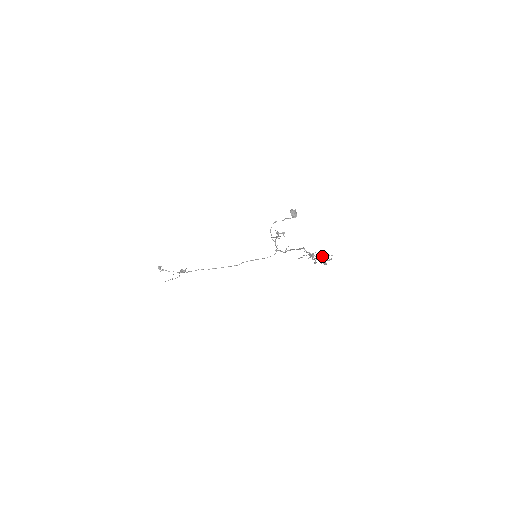
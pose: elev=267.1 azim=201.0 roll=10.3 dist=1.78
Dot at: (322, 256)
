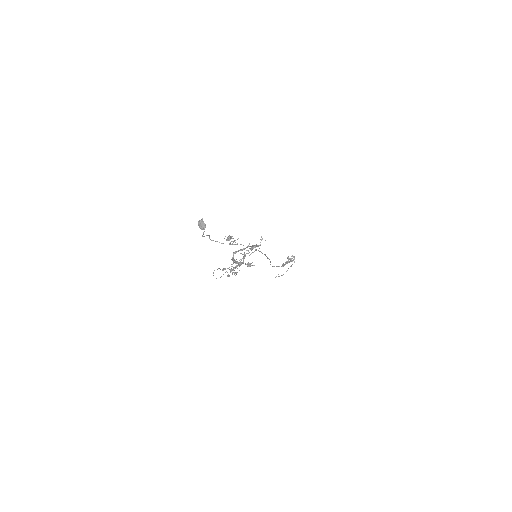
Dot at: occluded
